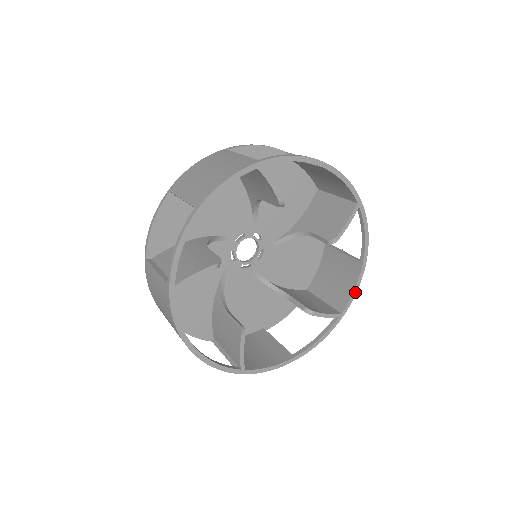
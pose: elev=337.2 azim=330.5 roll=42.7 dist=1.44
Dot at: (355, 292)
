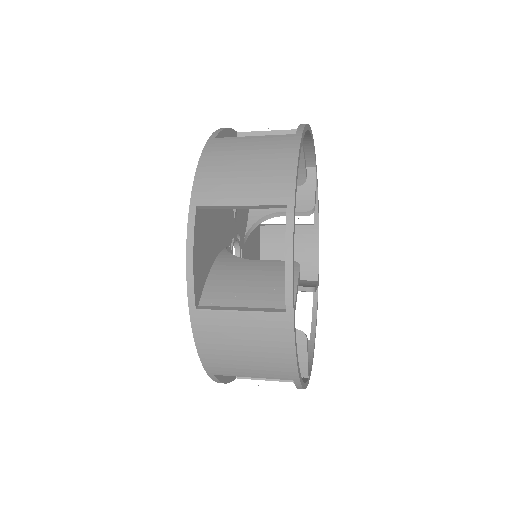
Dot at: occluded
